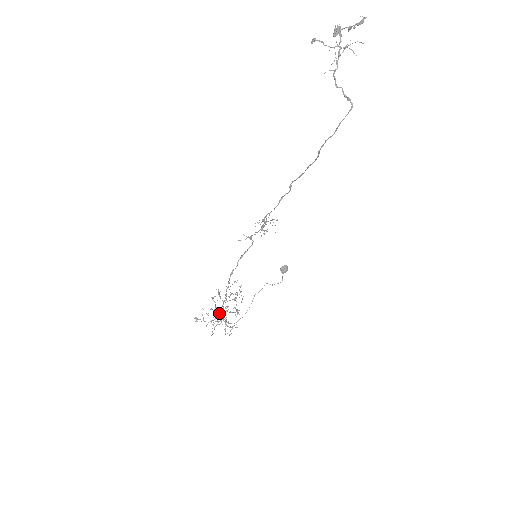
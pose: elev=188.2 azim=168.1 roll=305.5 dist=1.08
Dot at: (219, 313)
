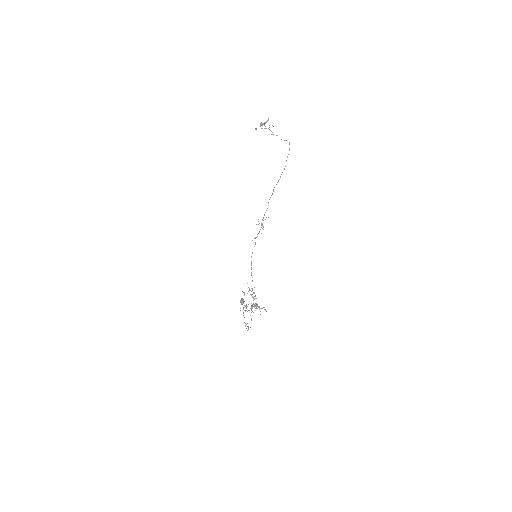
Dot at: (252, 304)
